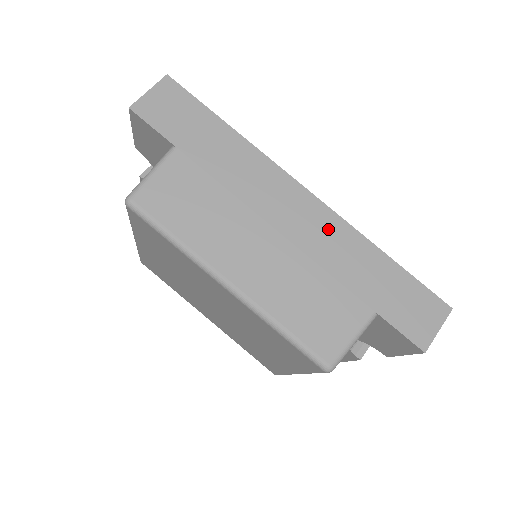
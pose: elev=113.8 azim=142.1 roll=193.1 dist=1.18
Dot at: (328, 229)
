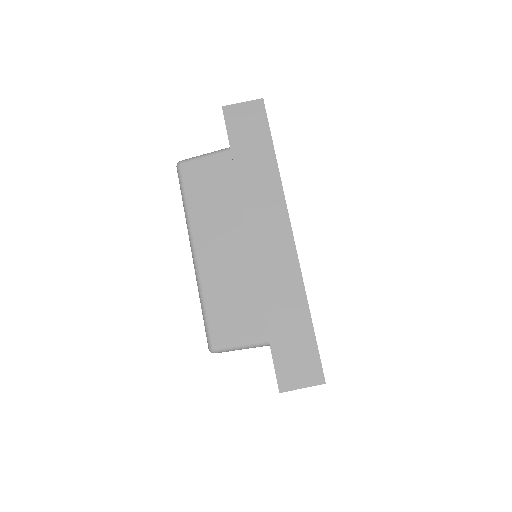
Dot at: (284, 267)
